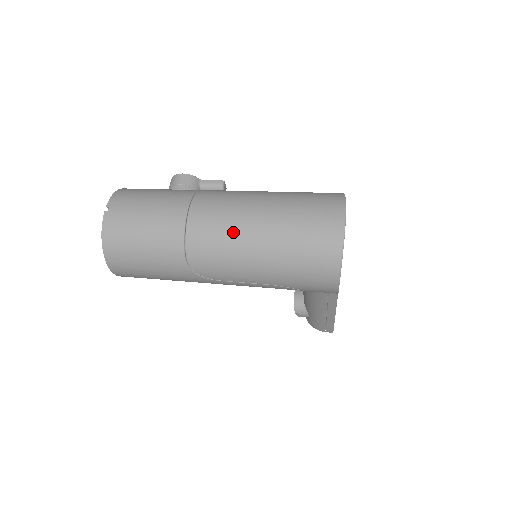
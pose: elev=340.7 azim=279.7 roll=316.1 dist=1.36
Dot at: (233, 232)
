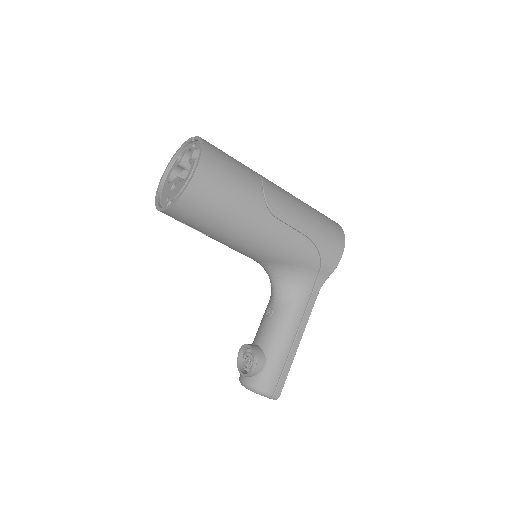
Dot at: (286, 191)
